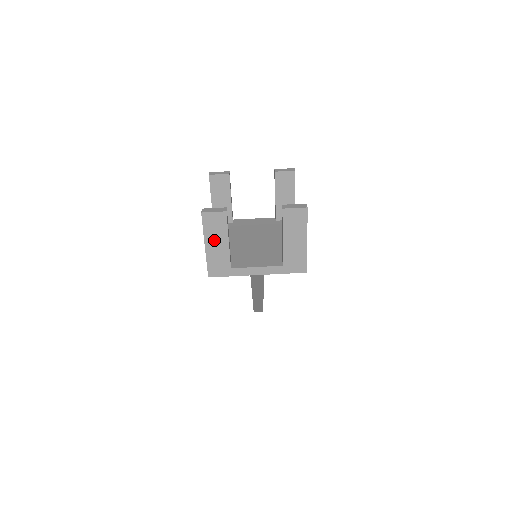
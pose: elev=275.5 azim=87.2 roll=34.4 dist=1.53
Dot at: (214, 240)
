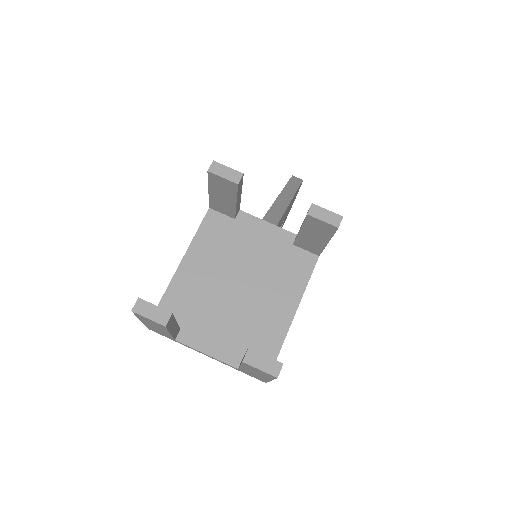
Dot at: (152, 325)
